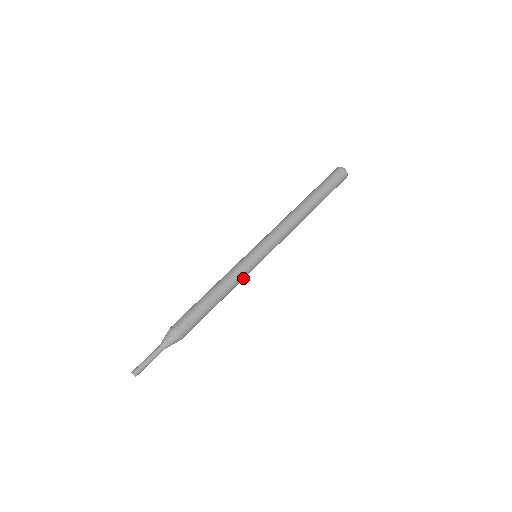
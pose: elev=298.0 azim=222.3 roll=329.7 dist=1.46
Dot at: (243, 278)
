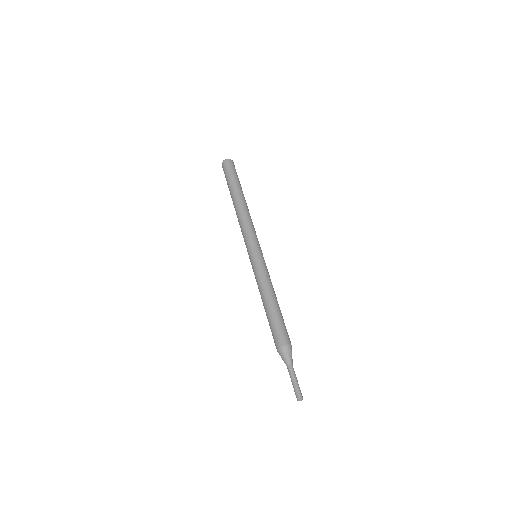
Dot at: (268, 274)
